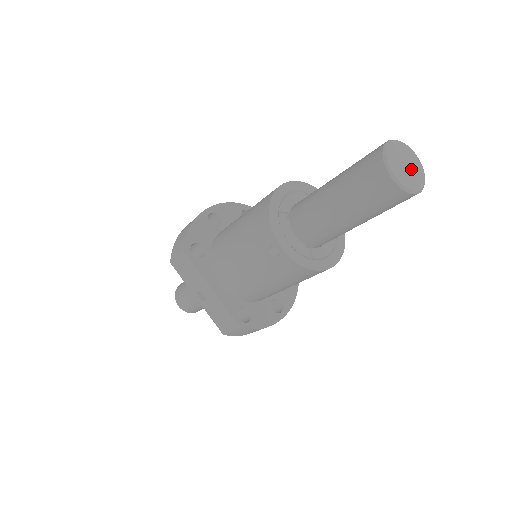
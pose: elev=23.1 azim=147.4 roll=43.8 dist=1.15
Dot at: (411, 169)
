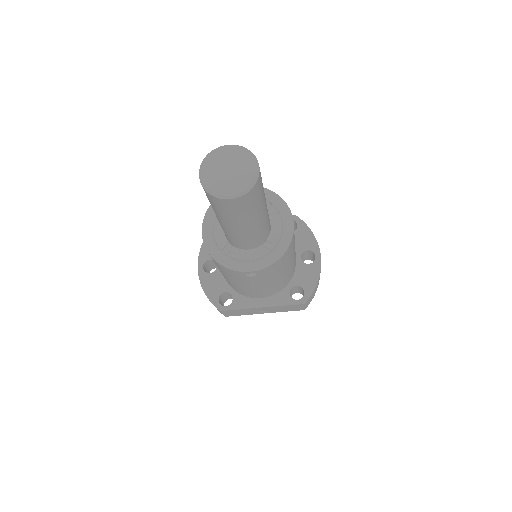
Dot at: (234, 166)
